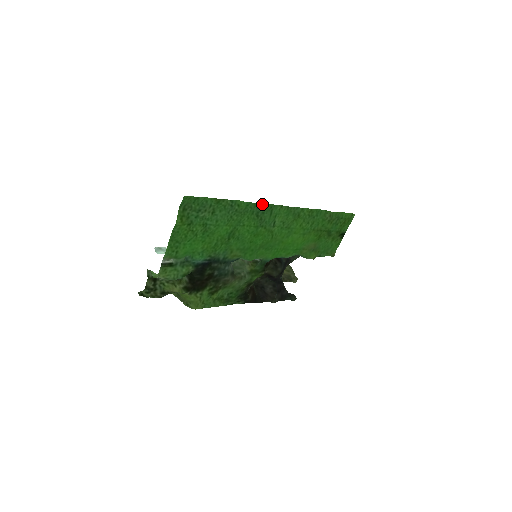
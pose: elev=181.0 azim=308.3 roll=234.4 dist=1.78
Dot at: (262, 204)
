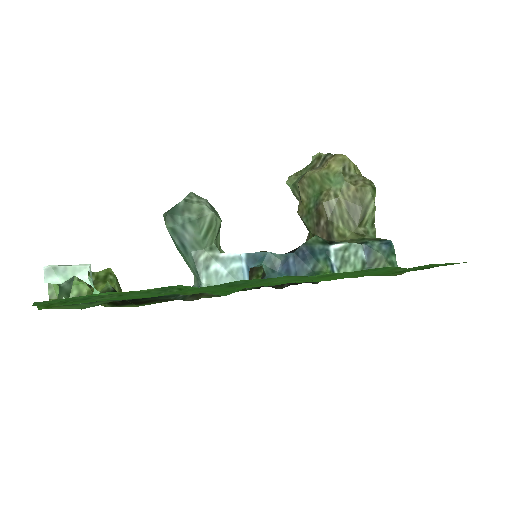
Dot at: (241, 280)
